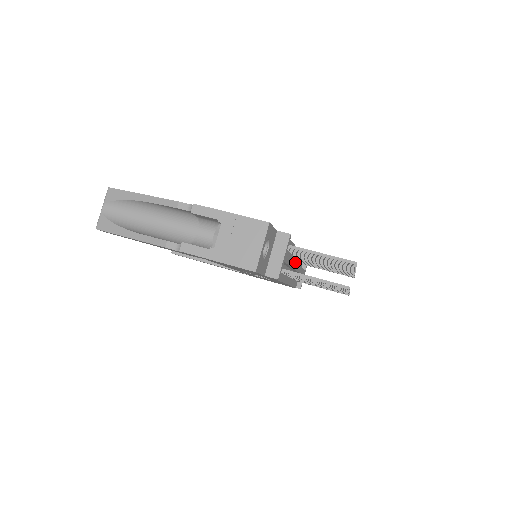
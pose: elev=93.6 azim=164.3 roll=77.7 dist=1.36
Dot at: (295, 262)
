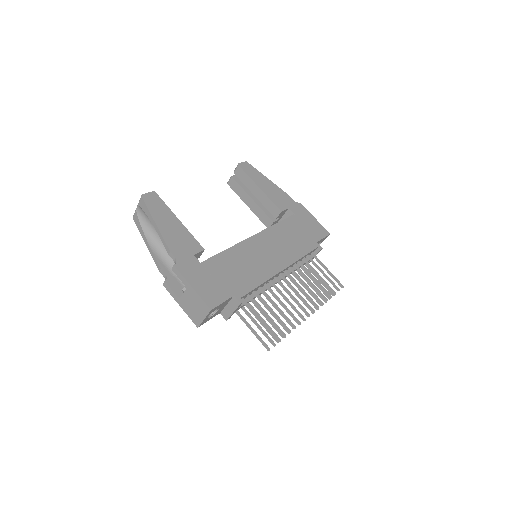
Dot at: occluded
